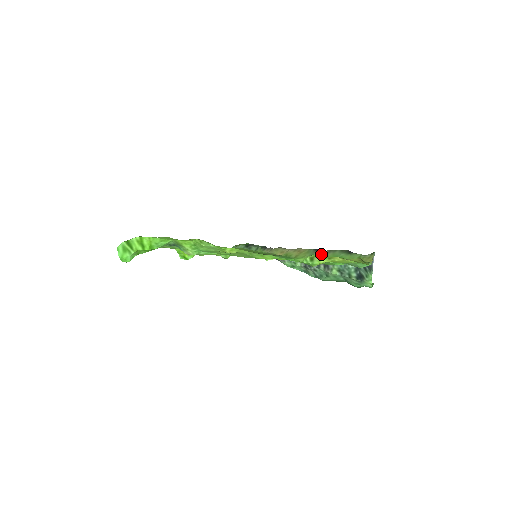
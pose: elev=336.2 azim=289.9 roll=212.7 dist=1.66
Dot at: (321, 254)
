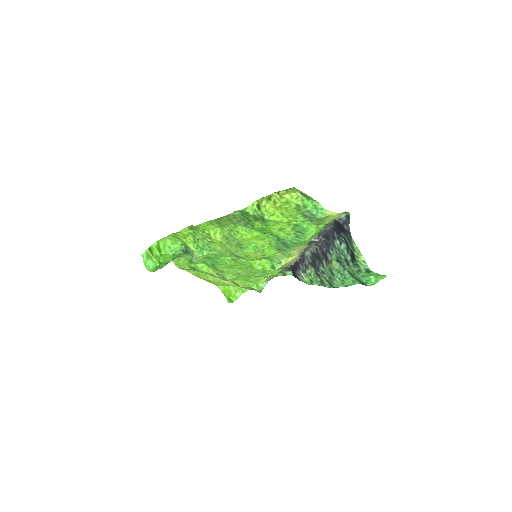
Dot at: (310, 239)
